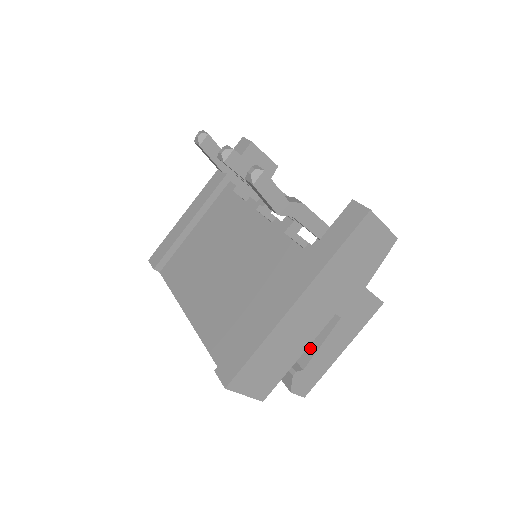
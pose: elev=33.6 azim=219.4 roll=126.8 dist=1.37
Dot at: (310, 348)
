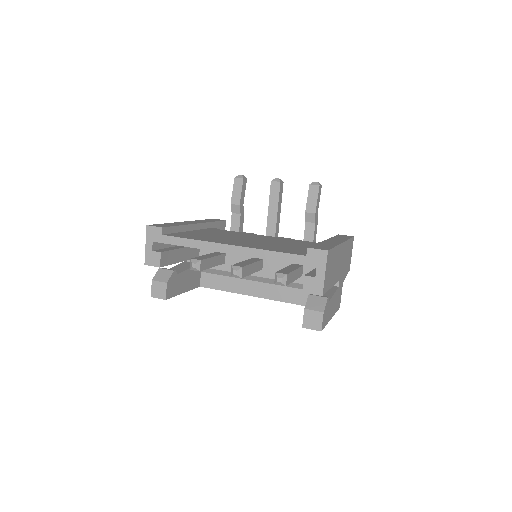
Dot at: (326, 295)
